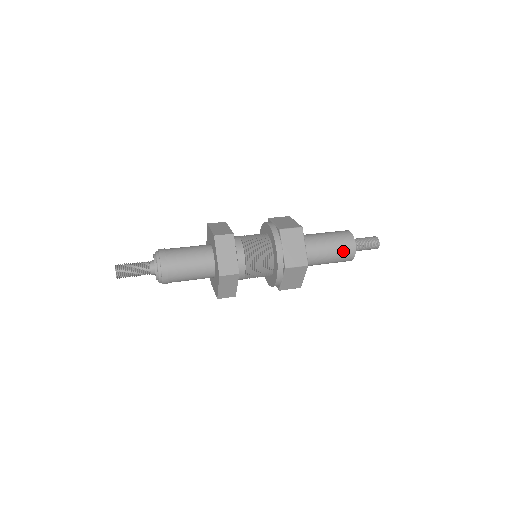
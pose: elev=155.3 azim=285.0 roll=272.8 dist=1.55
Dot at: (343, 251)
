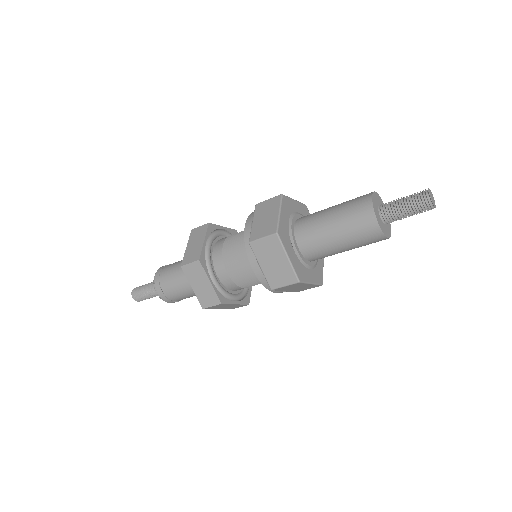
Dot at: (353, 199)
